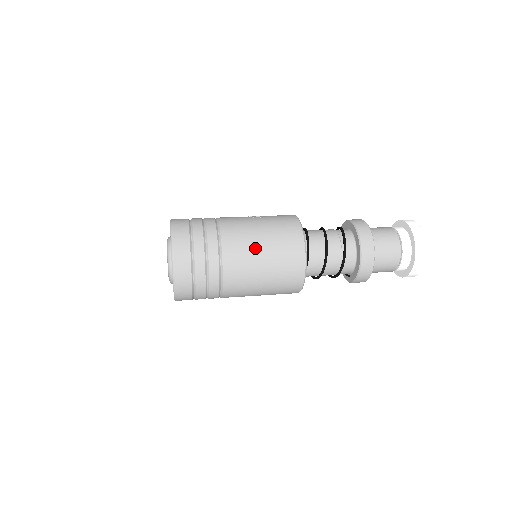
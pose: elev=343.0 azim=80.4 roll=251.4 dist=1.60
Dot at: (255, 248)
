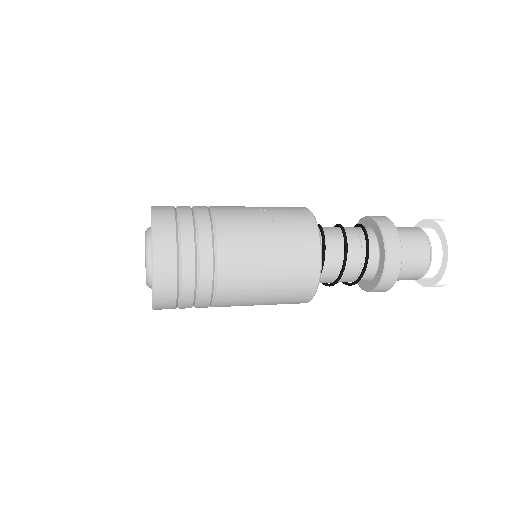
Dot at: (259, 274)
